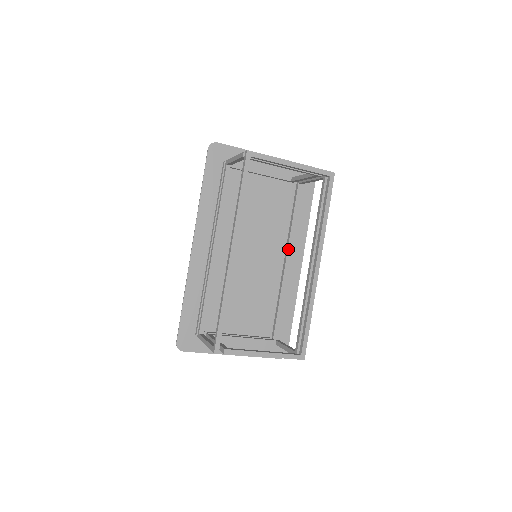
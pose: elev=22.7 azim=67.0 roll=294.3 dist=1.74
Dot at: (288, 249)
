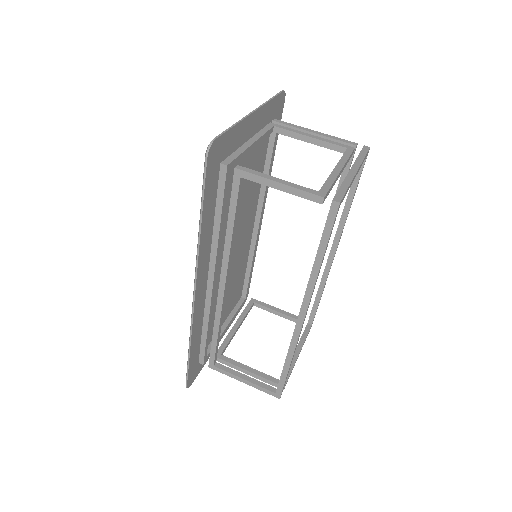
Dot at: (262, 212)
